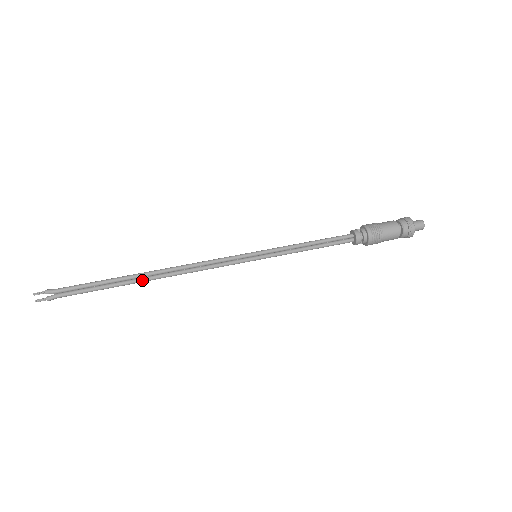
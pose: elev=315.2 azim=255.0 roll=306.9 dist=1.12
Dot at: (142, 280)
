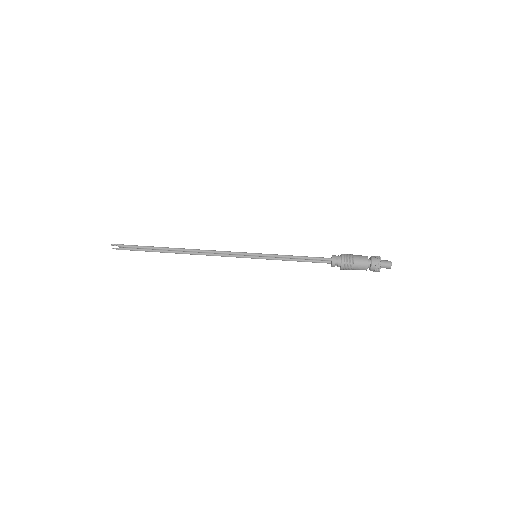
Dot at: (177, 253)
